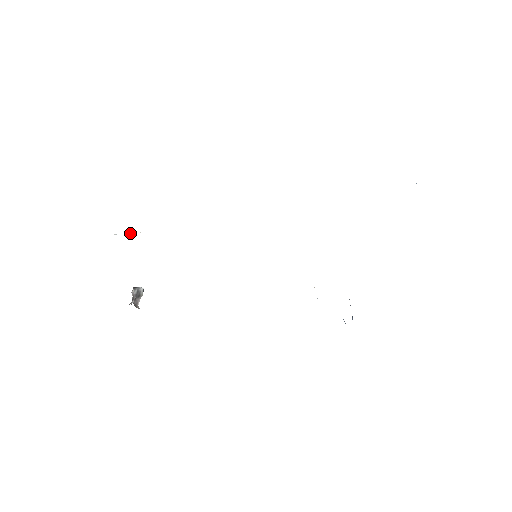
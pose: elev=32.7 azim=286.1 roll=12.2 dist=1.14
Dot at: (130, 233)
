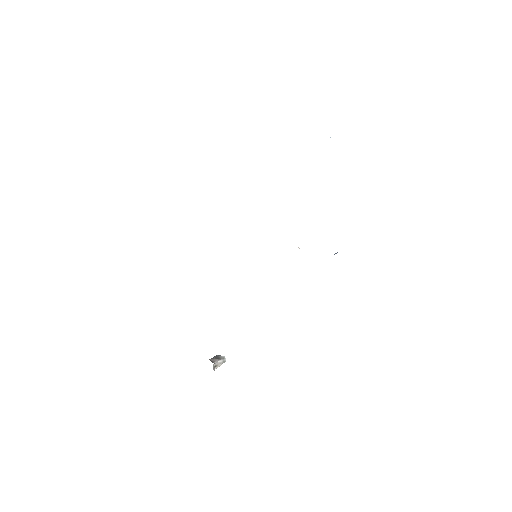
Dot at: occluded
